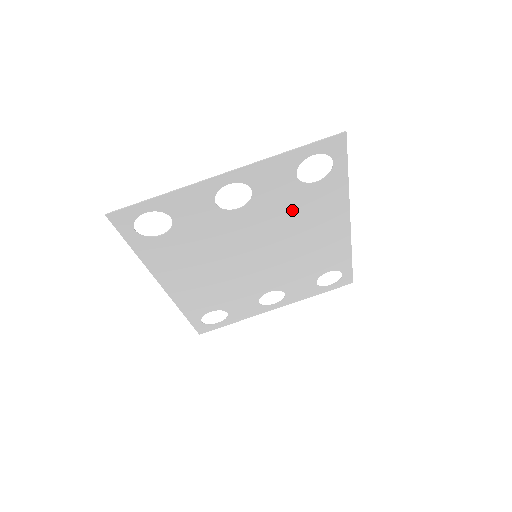
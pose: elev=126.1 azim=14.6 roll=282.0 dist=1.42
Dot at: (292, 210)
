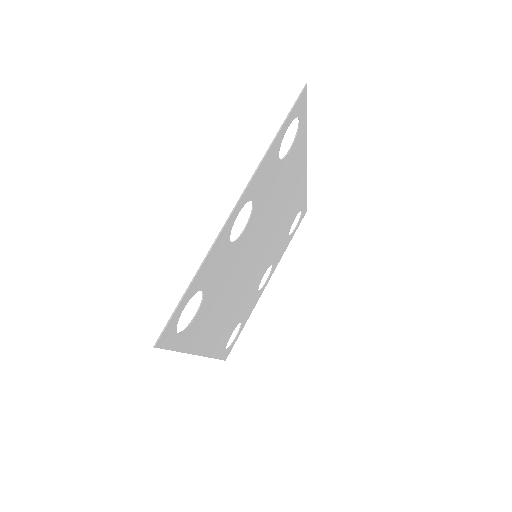
Dot at: (276, 191)
